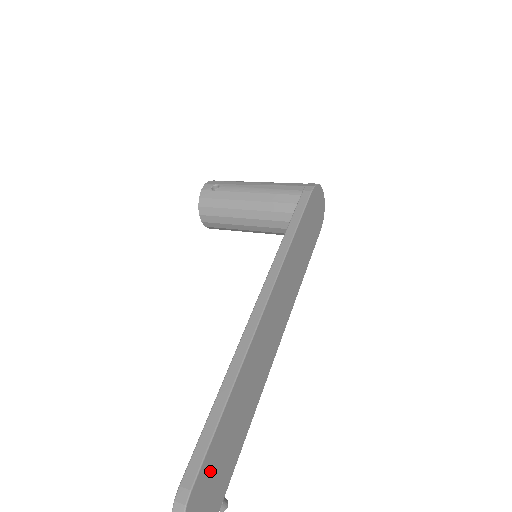
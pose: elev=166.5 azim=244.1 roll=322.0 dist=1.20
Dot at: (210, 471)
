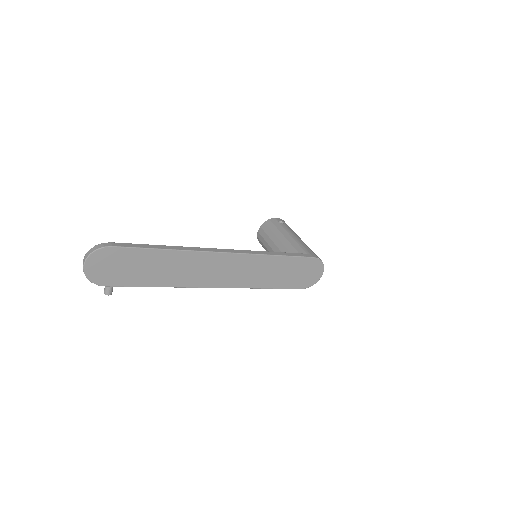
Dot at: (125, 259)
